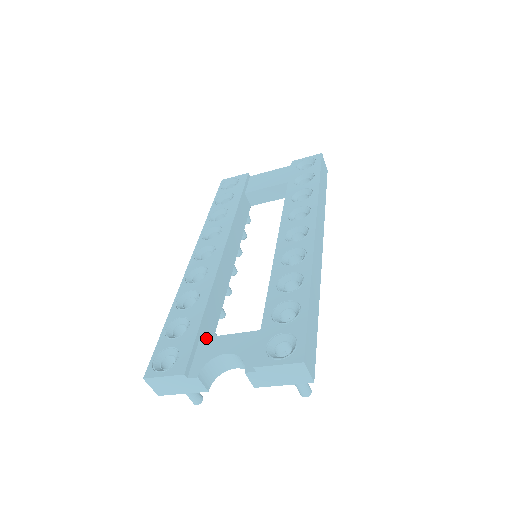
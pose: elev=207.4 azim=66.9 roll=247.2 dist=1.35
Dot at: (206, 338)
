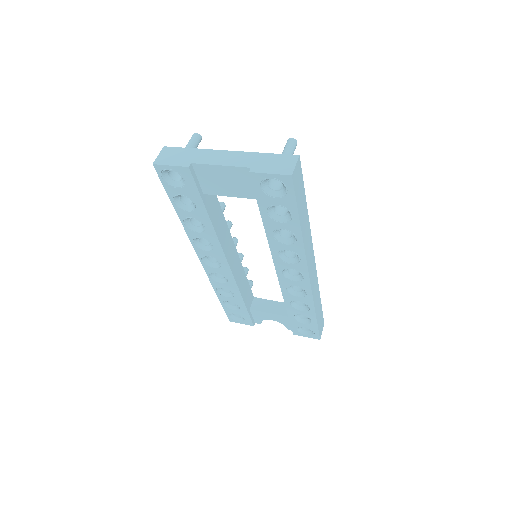
Dot at: (254, 311)
